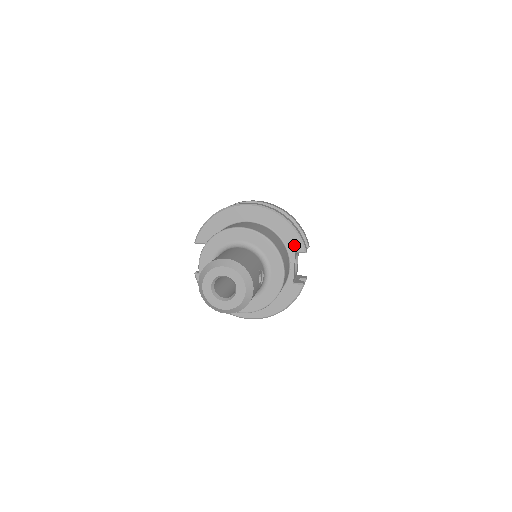
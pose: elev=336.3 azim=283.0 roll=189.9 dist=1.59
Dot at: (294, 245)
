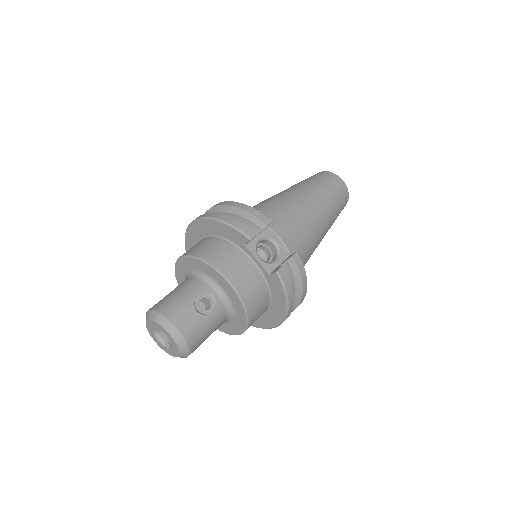
Dot at: (238, 239)
